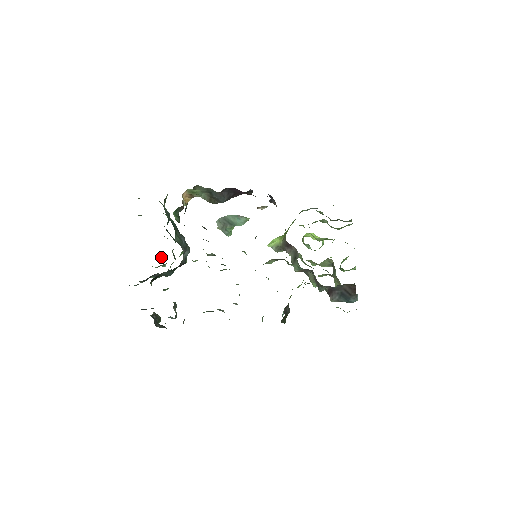
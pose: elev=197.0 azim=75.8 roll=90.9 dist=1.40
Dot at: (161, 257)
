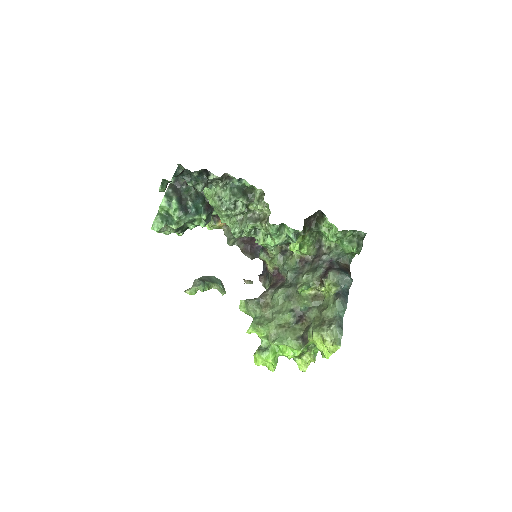
Dot at: occluded
